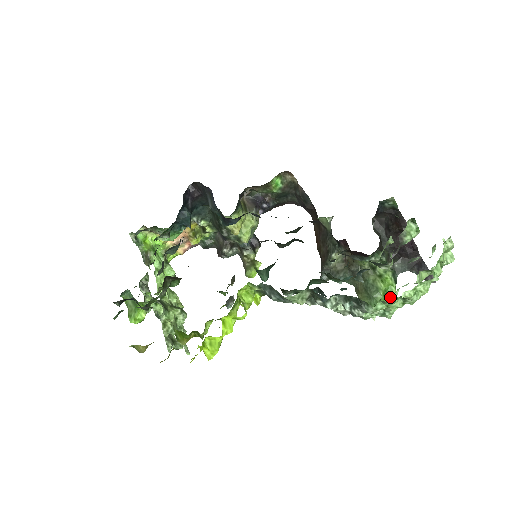
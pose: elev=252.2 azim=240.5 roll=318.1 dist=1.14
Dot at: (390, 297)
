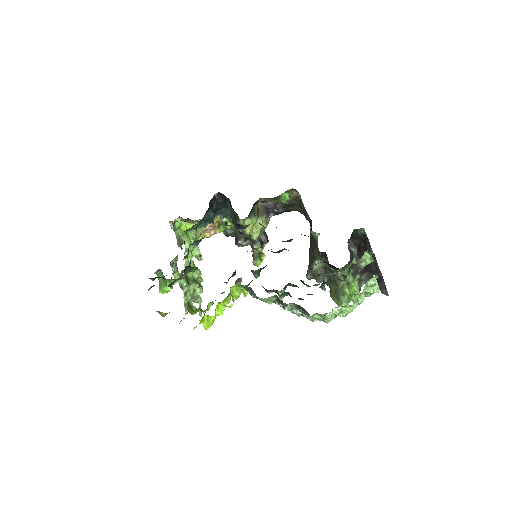
Dot at: (338, 306)
